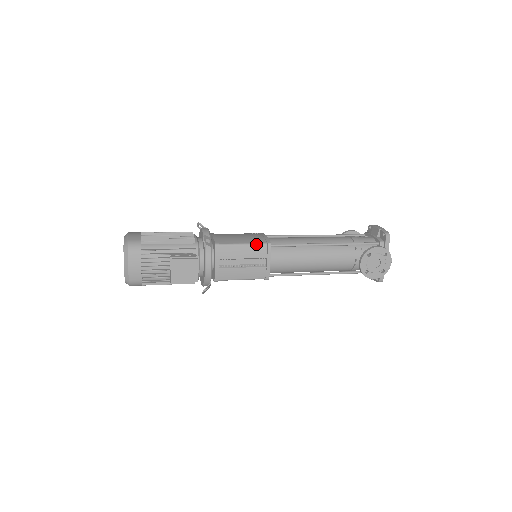
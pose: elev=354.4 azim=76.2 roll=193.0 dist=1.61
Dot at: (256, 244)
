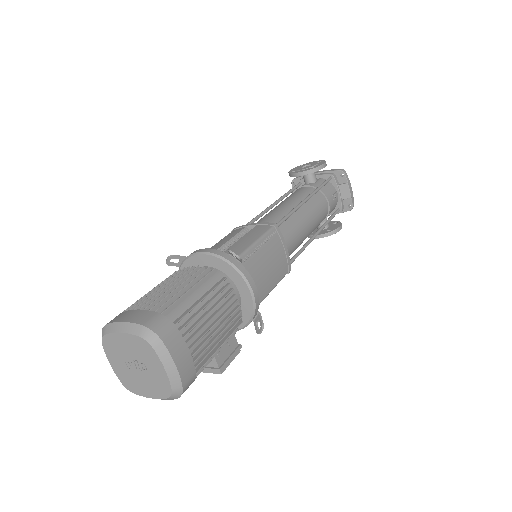
Dot at: occluded
